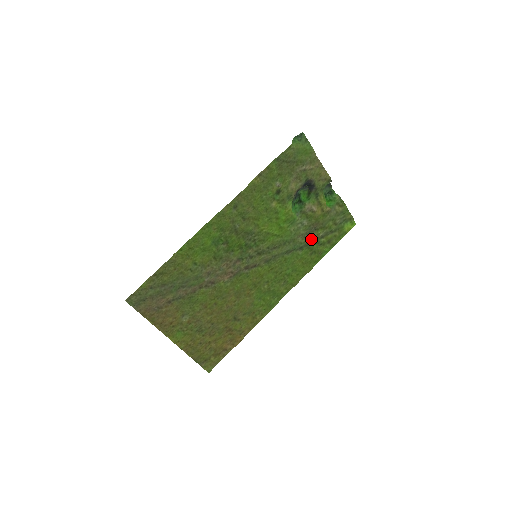
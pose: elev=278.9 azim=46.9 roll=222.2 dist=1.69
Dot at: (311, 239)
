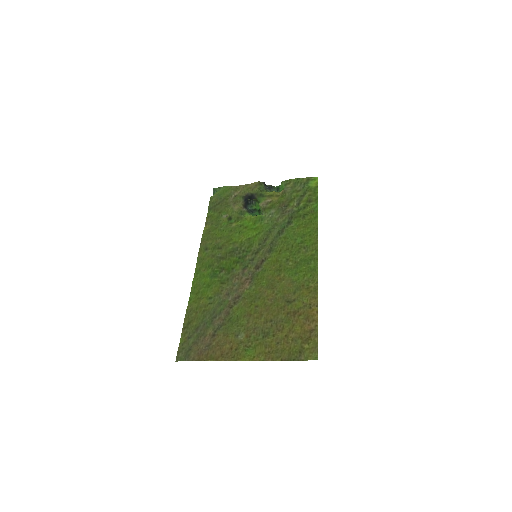
Dot at: (290, 212)
